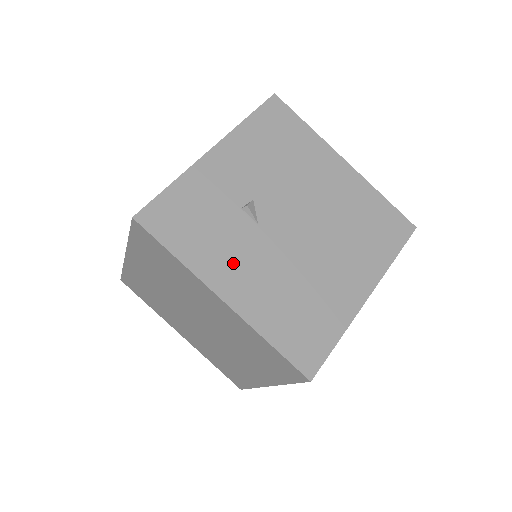
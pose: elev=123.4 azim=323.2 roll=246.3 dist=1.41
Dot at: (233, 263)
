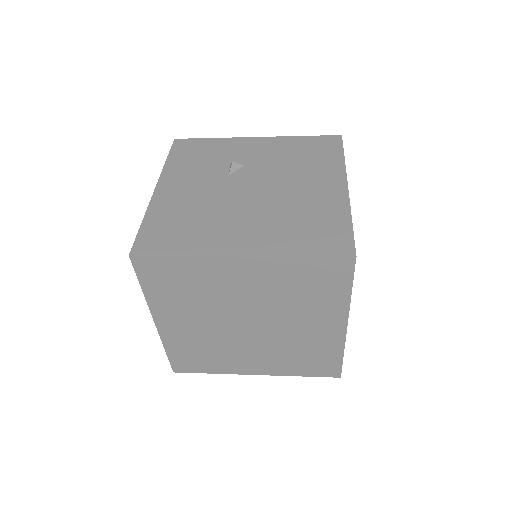
Dot at: (186, 180)
